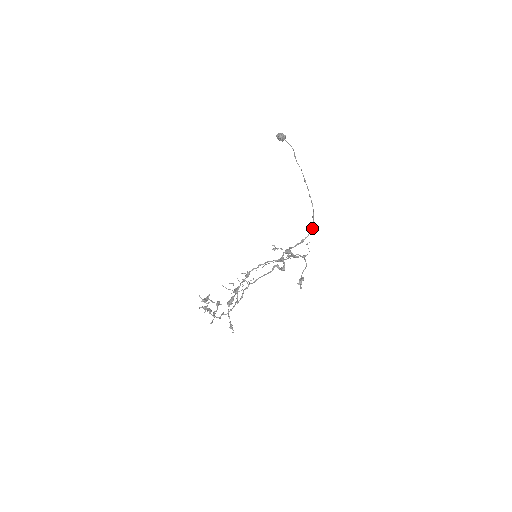
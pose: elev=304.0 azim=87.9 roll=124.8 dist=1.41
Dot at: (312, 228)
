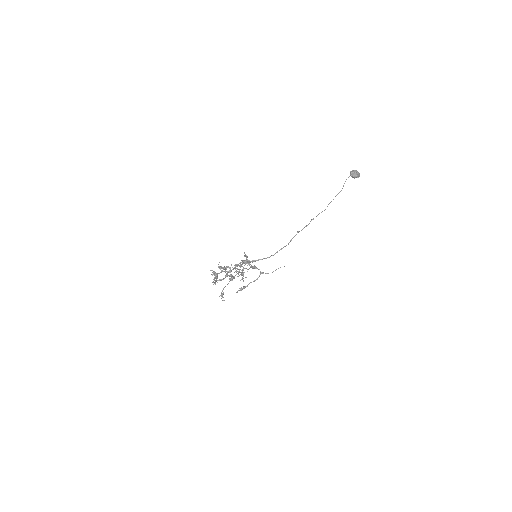
Dot at: occluded
